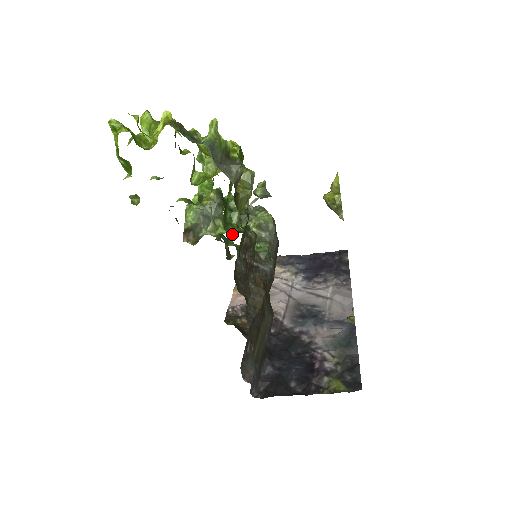
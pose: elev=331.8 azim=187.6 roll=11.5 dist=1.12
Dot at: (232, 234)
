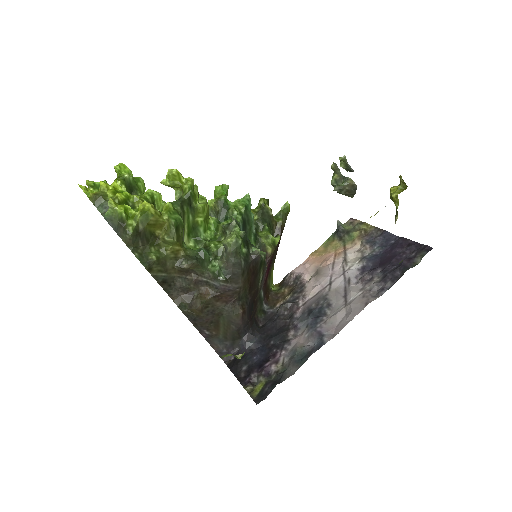
Dot at: occluded
